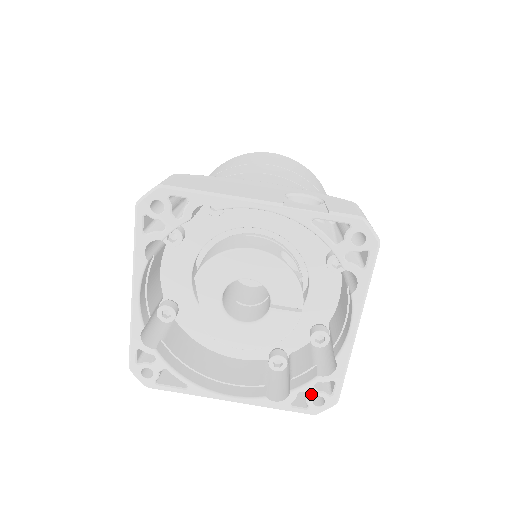
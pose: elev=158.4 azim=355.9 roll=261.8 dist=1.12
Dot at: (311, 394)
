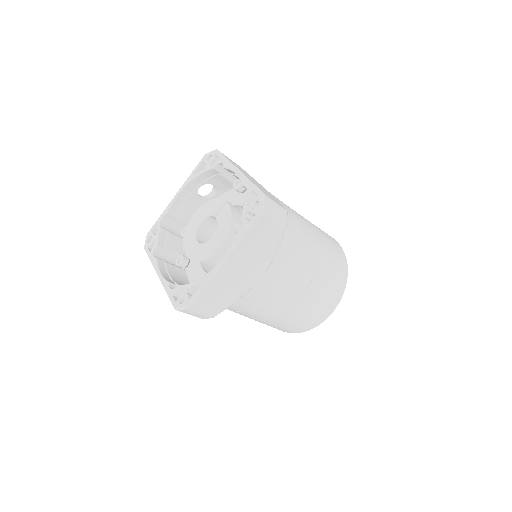
Dot at: (249, 208)
